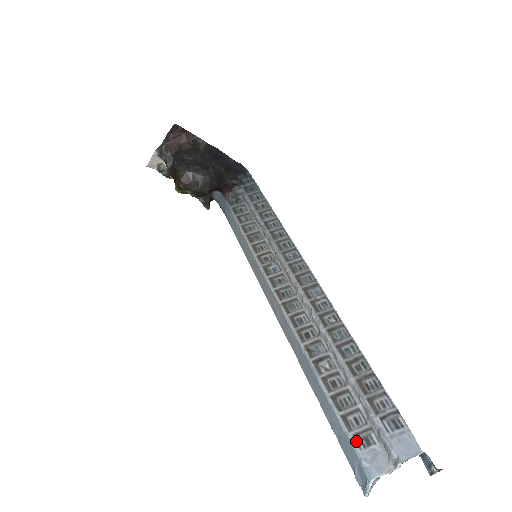
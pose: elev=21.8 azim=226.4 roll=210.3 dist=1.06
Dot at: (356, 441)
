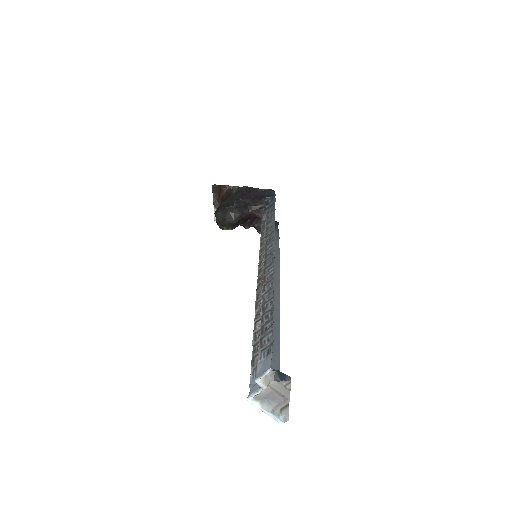
Dot at: (253, 373)
